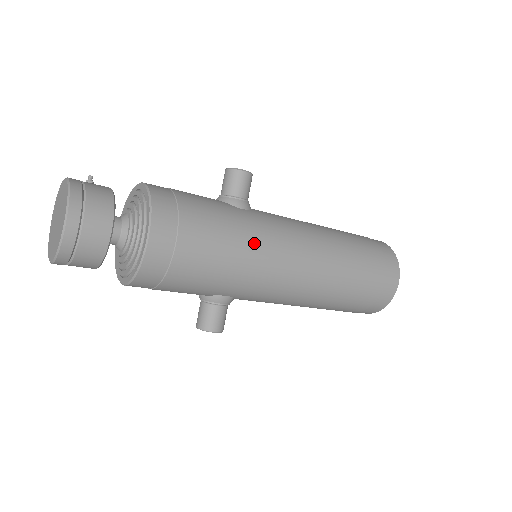
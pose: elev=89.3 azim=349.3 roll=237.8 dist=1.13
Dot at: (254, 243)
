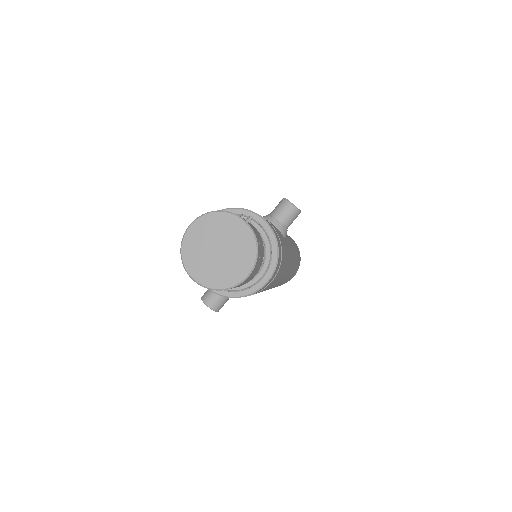
Dot at: (285, 271)
